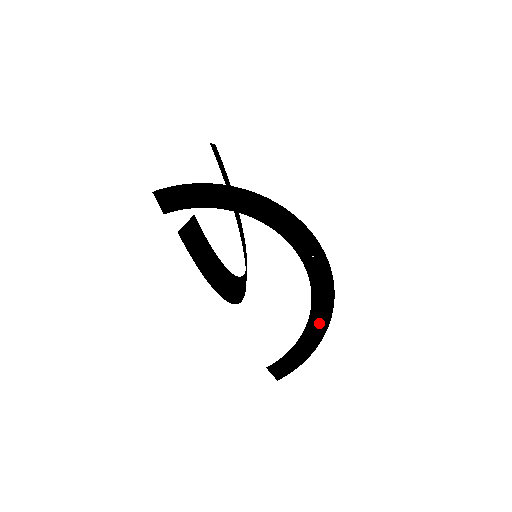
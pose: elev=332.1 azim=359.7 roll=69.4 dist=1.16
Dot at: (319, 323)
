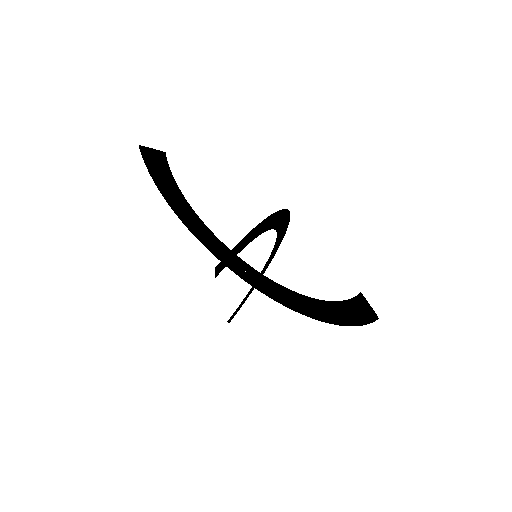
Dot at: (265, 268)
